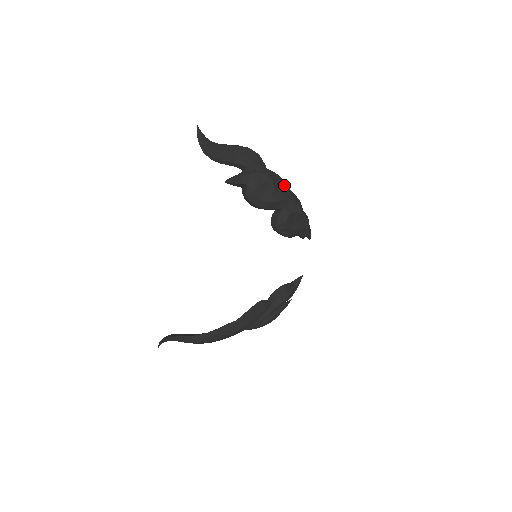
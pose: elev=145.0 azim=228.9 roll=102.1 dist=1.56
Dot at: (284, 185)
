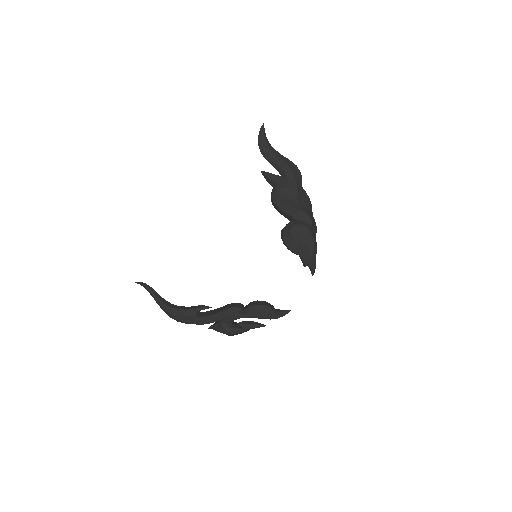
Dot at: (309, 205)
